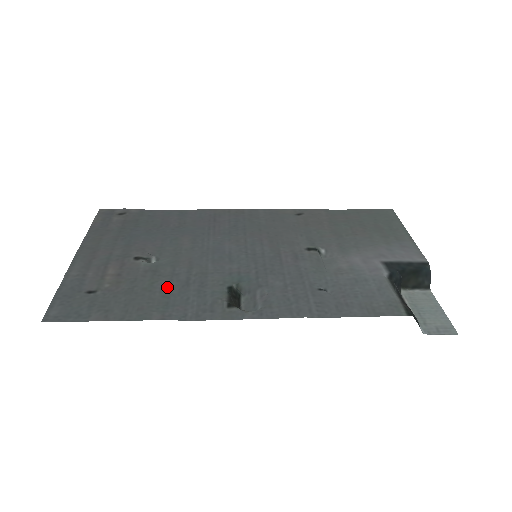
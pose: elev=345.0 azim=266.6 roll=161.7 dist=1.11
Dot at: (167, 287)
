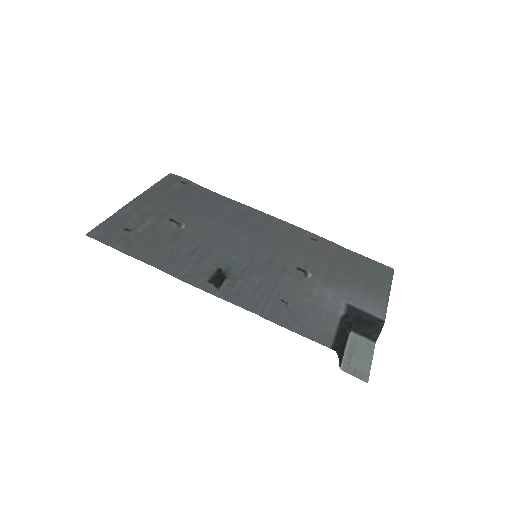
Dot at: (178, 249)
